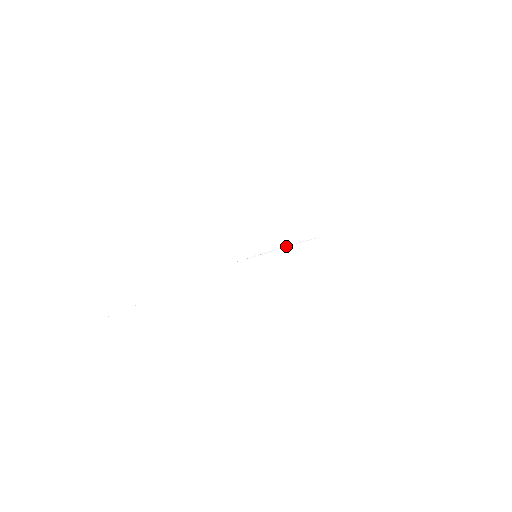
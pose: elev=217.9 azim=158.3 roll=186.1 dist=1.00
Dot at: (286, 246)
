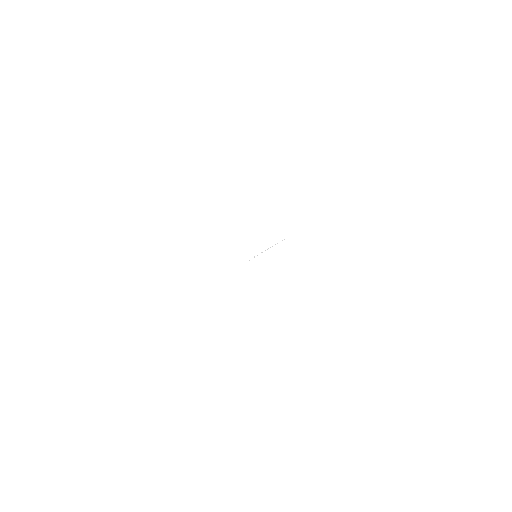
Dot at: occluded
